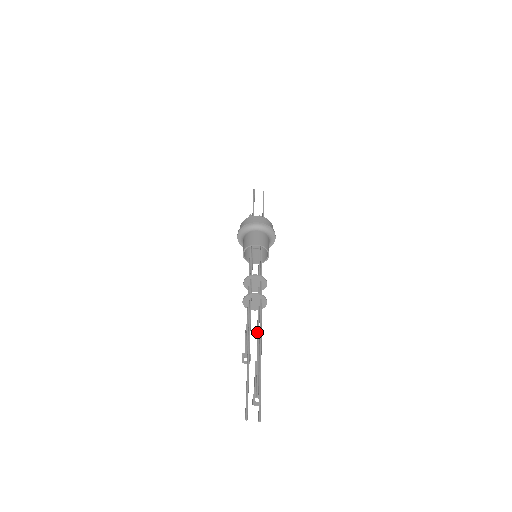
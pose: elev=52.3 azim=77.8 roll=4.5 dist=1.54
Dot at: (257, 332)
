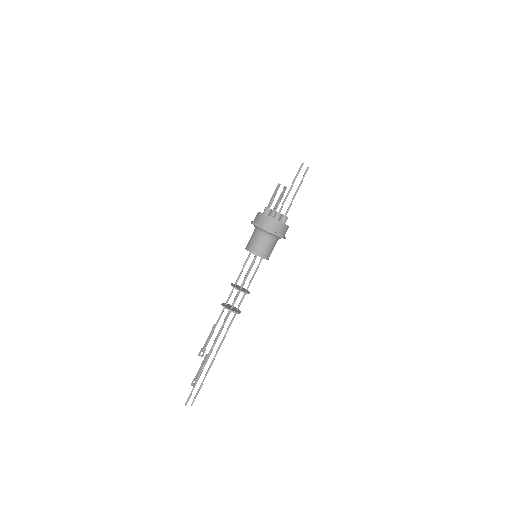
Dot at: occluded
